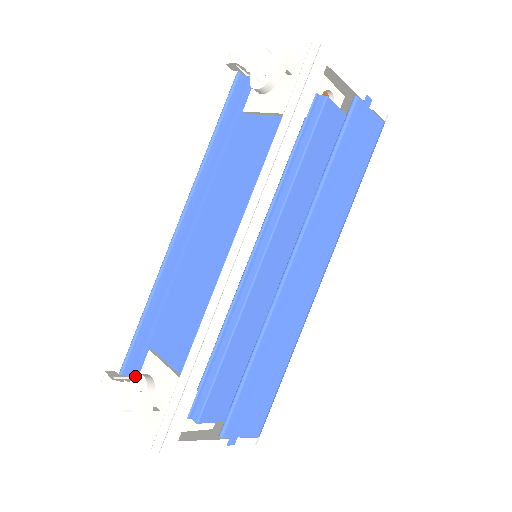
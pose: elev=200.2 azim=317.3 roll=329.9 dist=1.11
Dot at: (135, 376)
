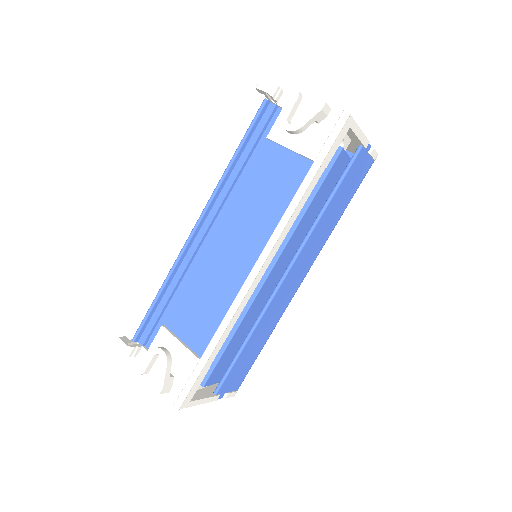
Dot at: (154, 349)
